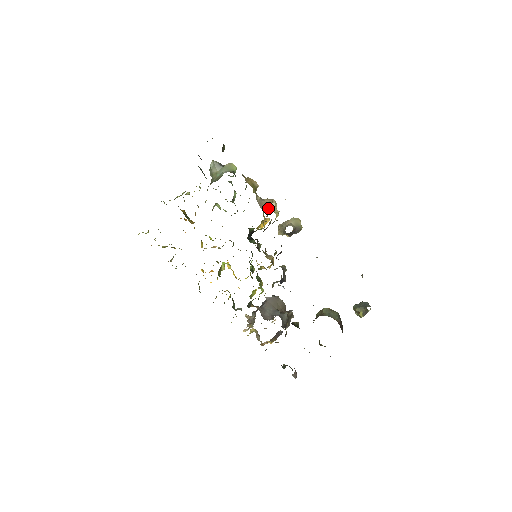
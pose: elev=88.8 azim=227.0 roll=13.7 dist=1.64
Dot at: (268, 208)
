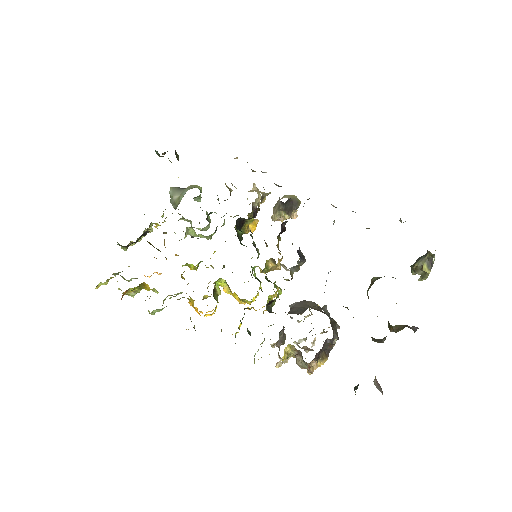
Dot at: (250, 191)
